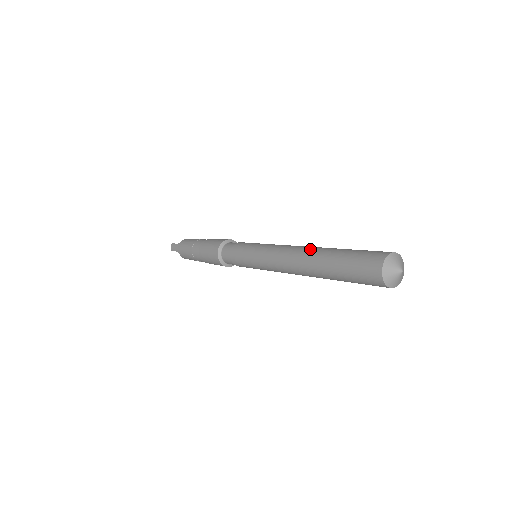
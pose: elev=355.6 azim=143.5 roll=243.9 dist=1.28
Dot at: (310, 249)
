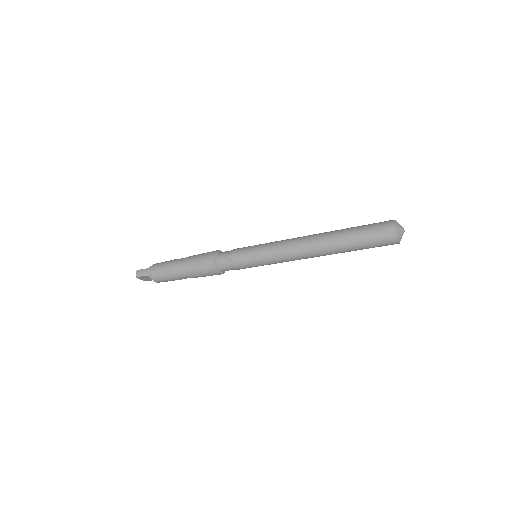
Dot at: (322, 233)
